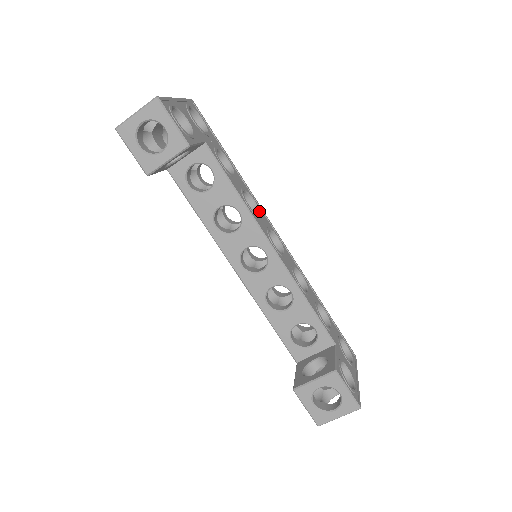
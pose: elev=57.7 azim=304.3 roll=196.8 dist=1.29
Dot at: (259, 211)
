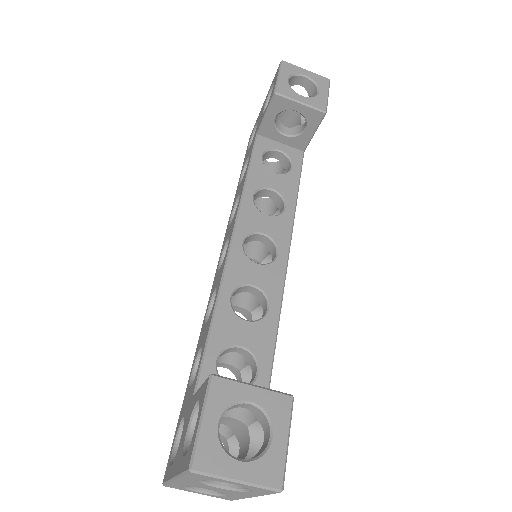
Dot at: occluded
